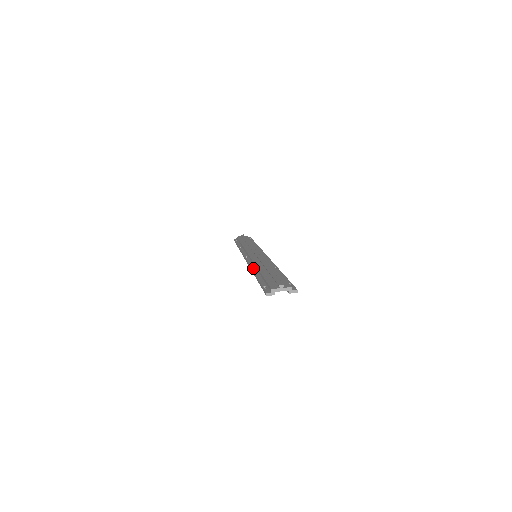
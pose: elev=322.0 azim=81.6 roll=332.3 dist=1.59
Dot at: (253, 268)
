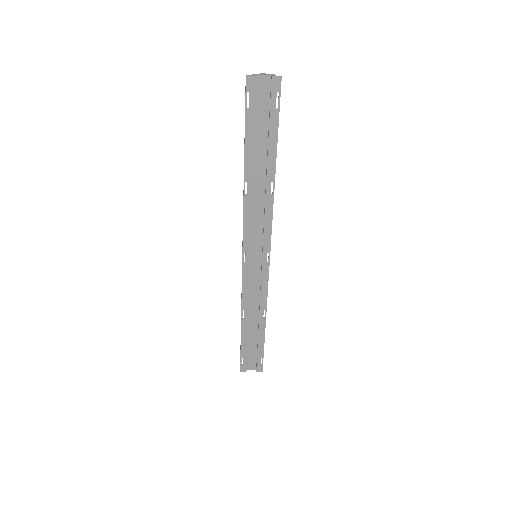
Dot at: (245, 195)
